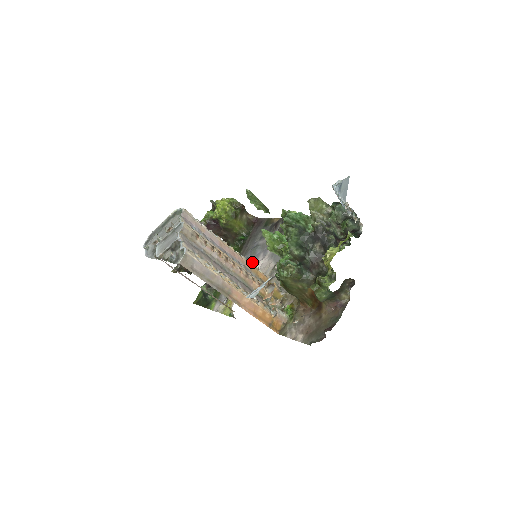
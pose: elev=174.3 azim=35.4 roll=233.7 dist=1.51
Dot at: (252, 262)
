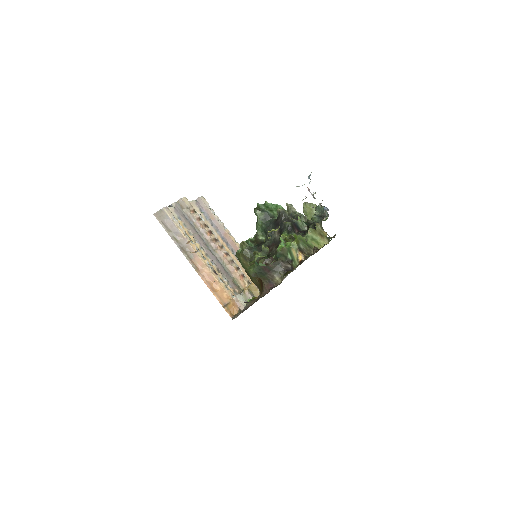
Dot at: occluded
